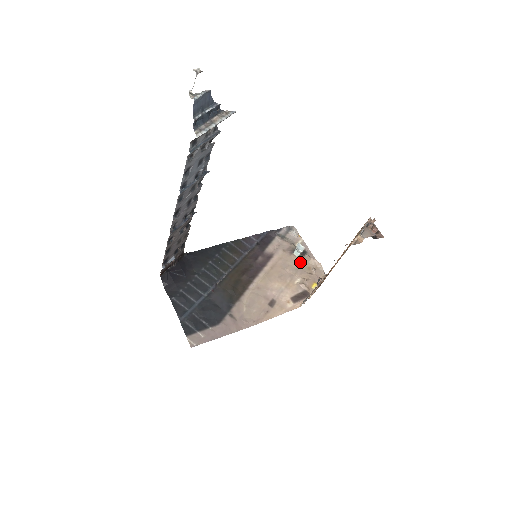
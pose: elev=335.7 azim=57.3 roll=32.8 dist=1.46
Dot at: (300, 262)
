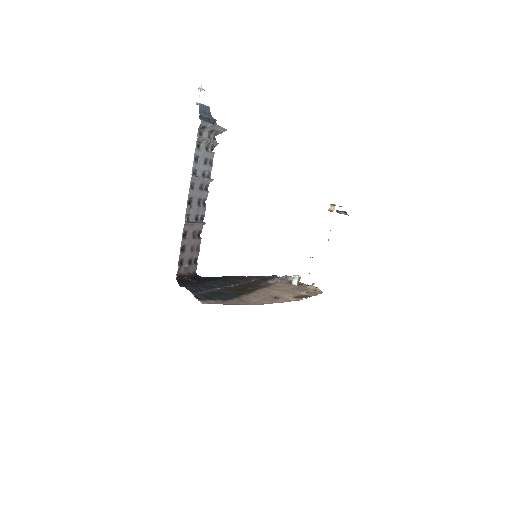
Dot at: (299, 287)
